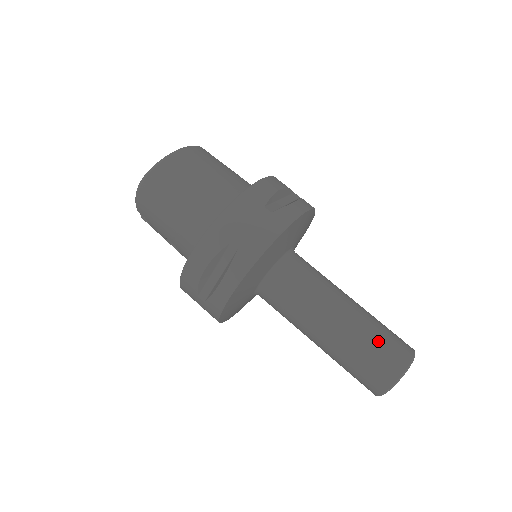
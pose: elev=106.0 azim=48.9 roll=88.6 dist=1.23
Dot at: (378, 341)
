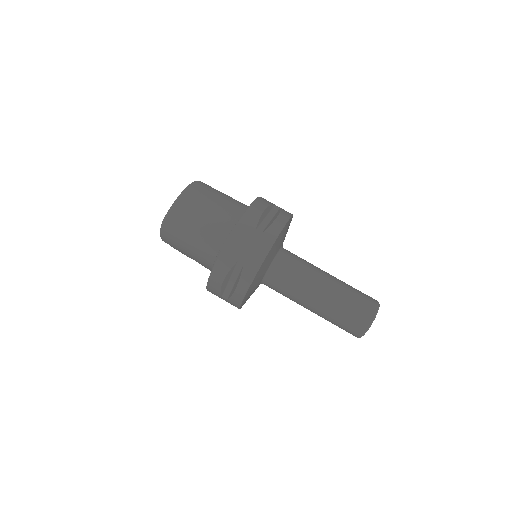
Dot at: (352, 303)
